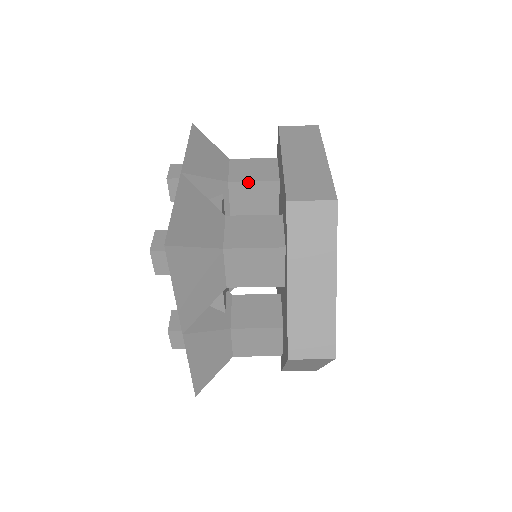
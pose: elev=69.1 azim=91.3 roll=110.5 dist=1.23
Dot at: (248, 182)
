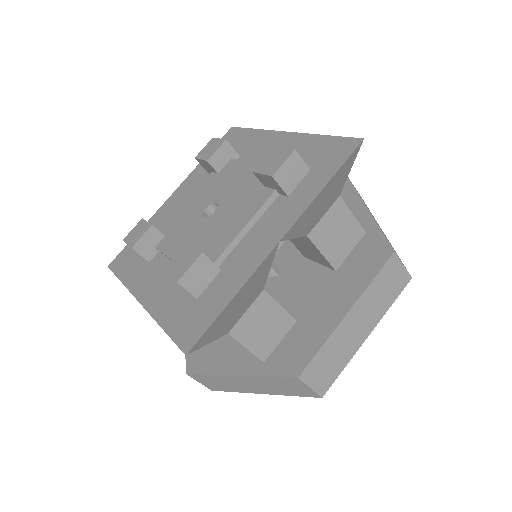
Dot at: (318, 250)
